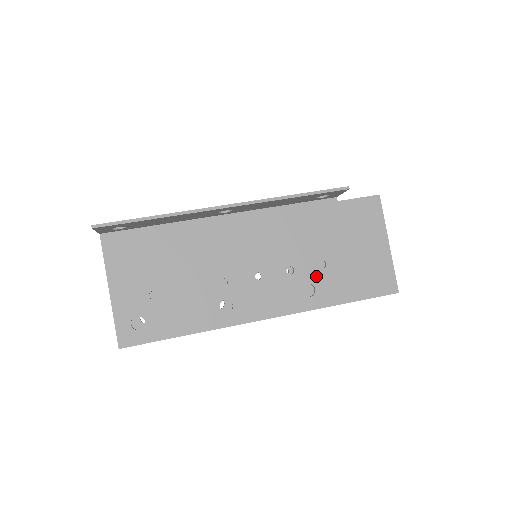
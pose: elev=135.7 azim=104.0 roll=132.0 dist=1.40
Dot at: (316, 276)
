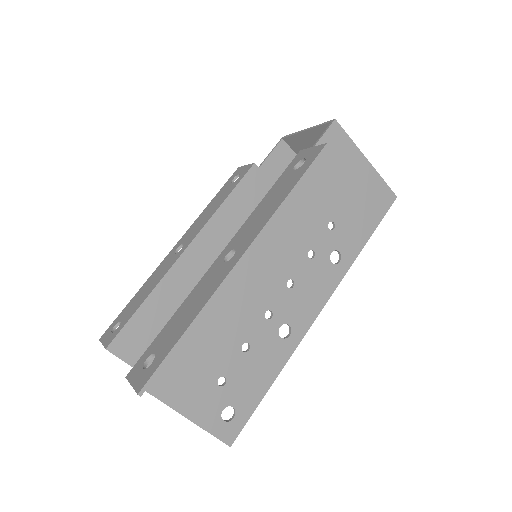
Dot at: (333, 240)
